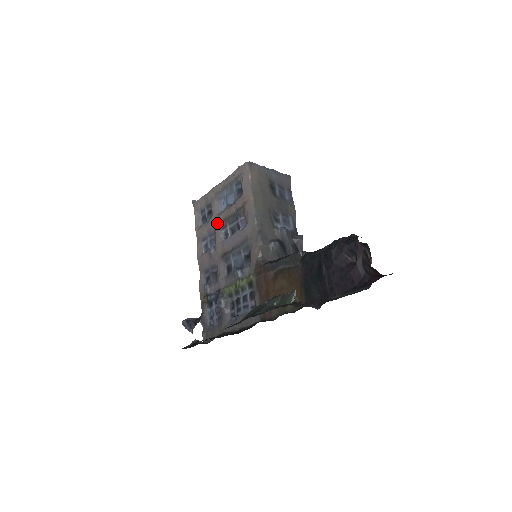
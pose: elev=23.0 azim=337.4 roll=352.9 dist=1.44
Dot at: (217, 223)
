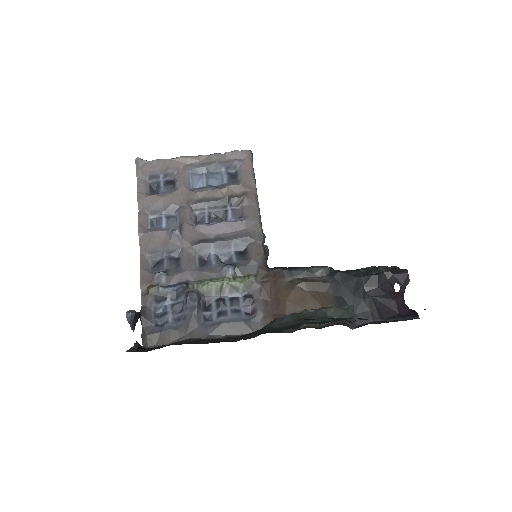
Dot at: (187, 200)
